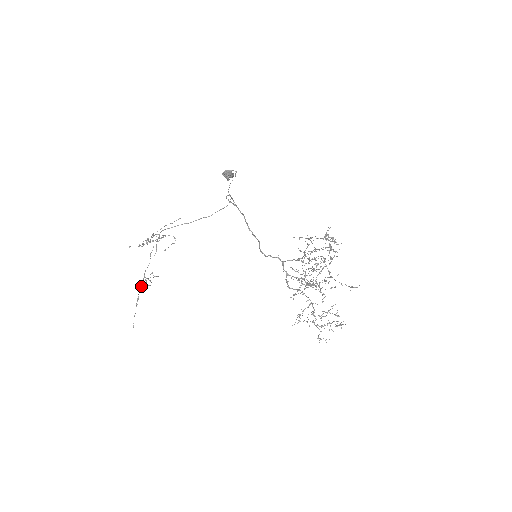
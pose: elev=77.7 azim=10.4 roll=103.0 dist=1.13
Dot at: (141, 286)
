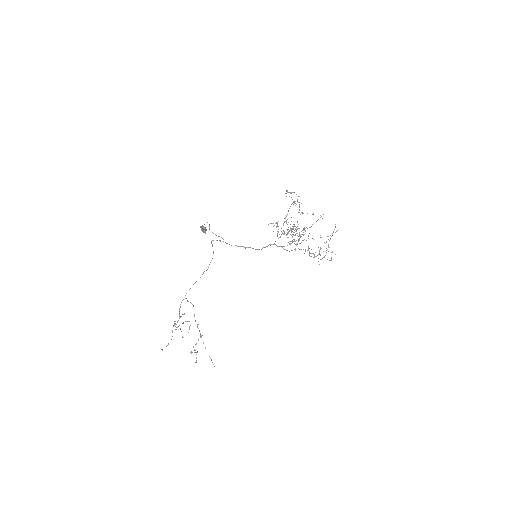
Dot at: occluded
